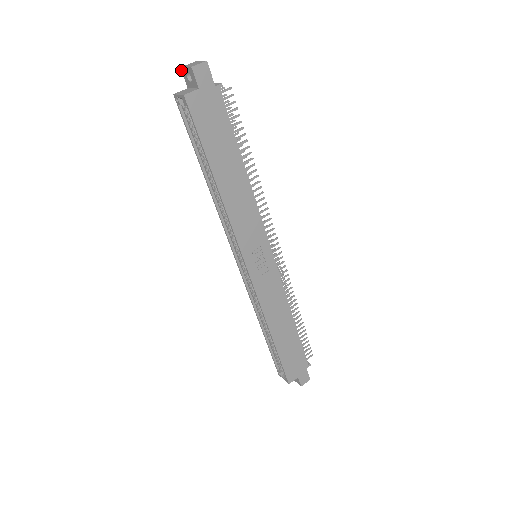
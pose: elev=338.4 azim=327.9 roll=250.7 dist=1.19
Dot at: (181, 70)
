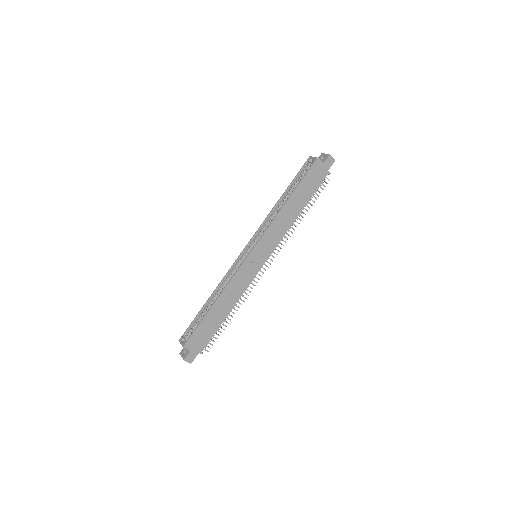
Dot at: (321, 154)
